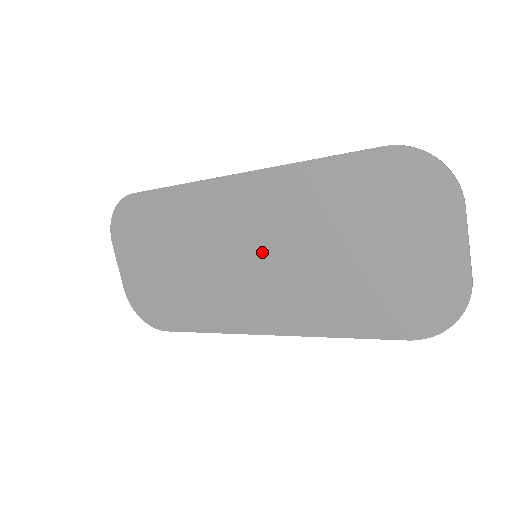
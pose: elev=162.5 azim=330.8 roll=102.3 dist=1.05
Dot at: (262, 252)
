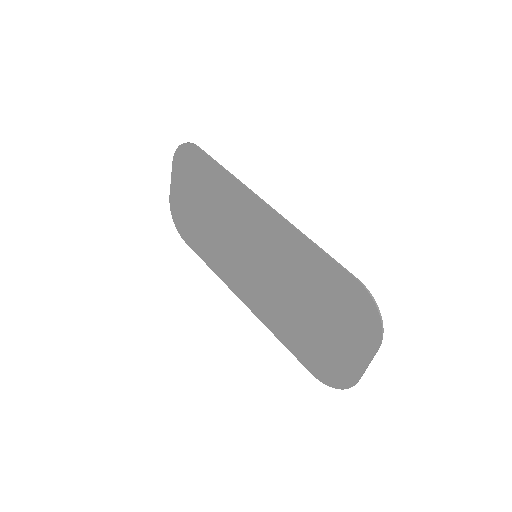
Dot at: (259, 260)
